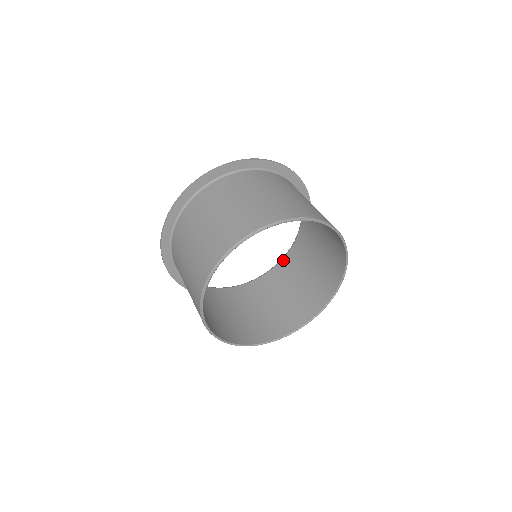
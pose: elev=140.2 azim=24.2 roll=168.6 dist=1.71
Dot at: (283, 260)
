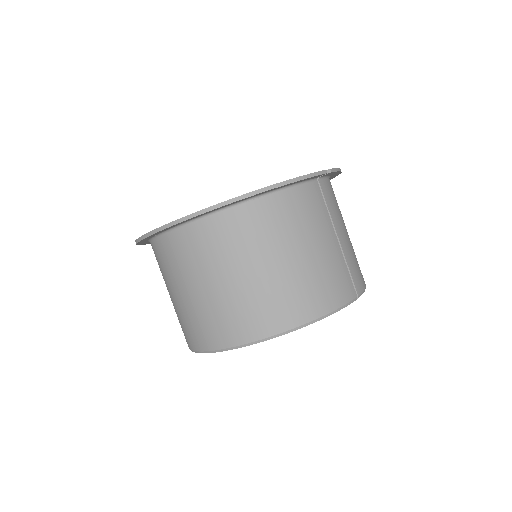
Dot at: occluded
